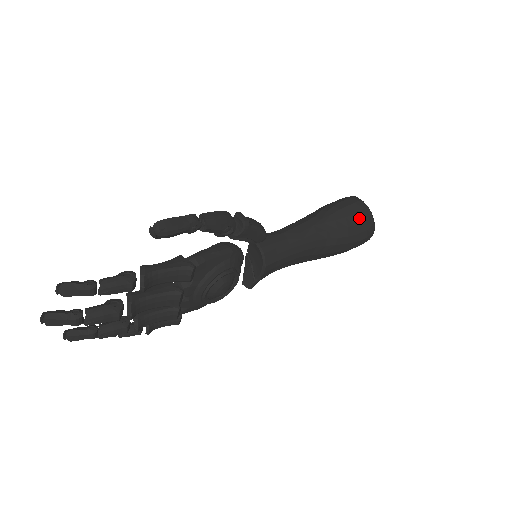
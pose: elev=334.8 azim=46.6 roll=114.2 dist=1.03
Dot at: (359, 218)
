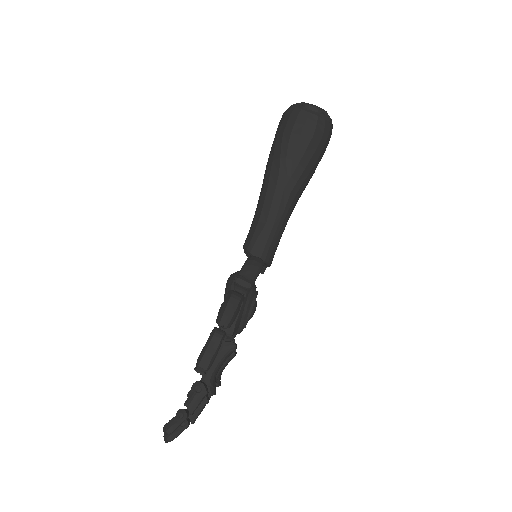
Dot at: (317, 138)
